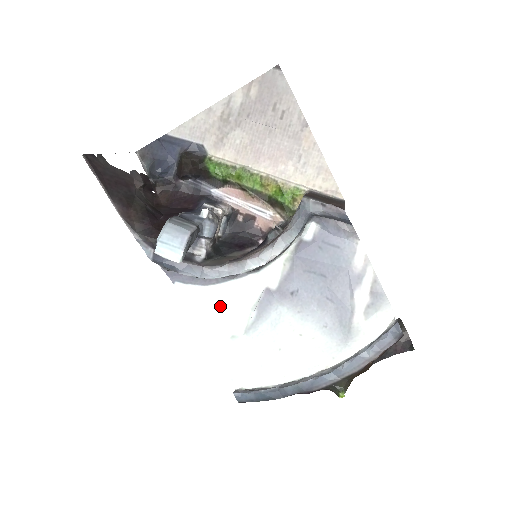
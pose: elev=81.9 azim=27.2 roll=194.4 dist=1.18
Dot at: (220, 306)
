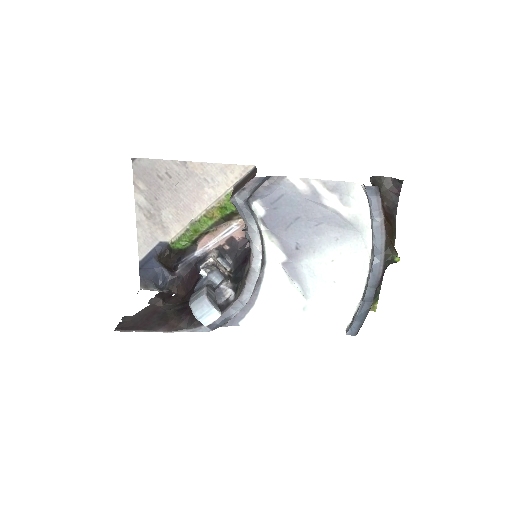
Dot at: (275, 304)
